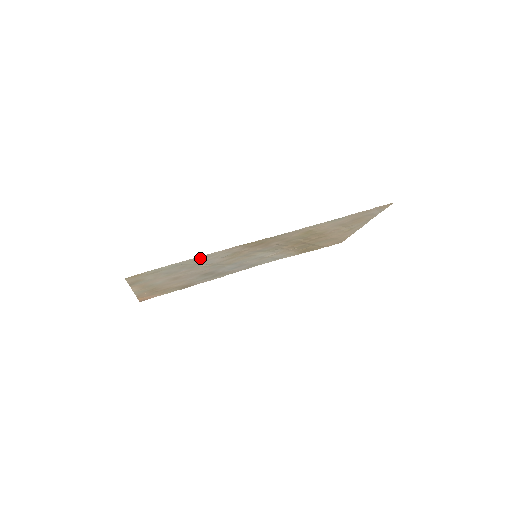
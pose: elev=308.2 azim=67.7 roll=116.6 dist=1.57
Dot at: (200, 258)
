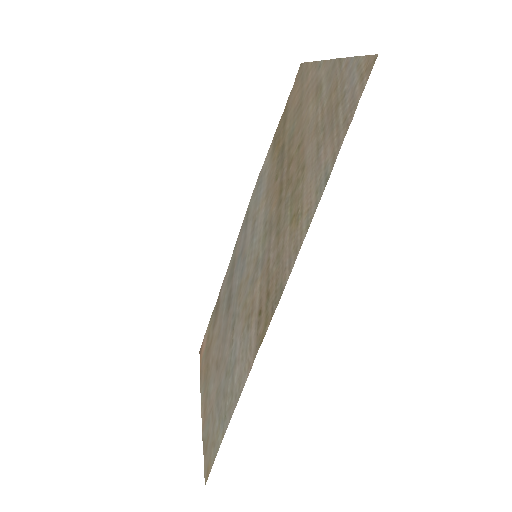
Dot at: (234, 392)
